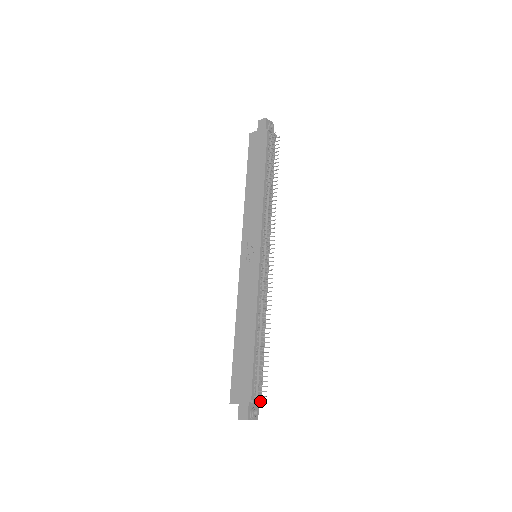
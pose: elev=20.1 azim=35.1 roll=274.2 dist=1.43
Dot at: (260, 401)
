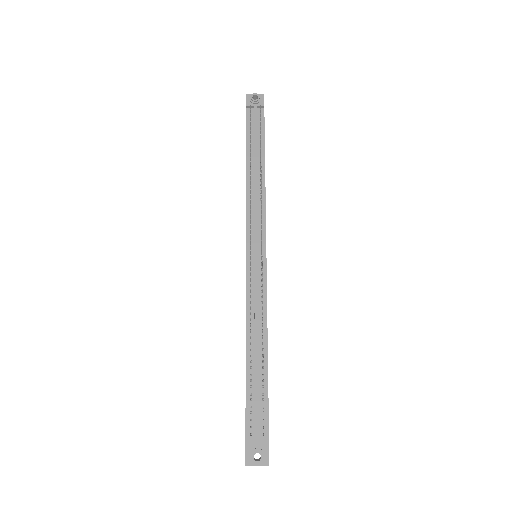
Dot at: (261, 440)
